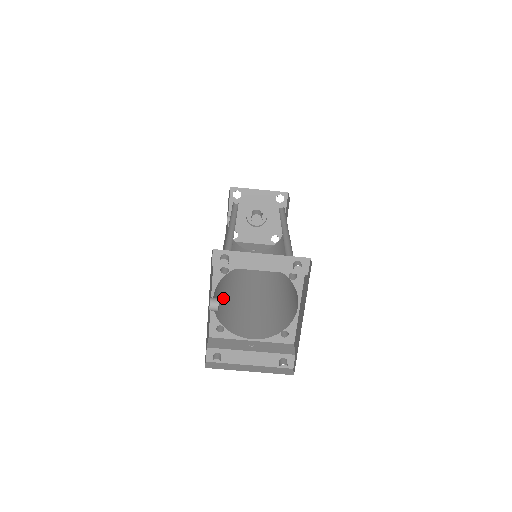
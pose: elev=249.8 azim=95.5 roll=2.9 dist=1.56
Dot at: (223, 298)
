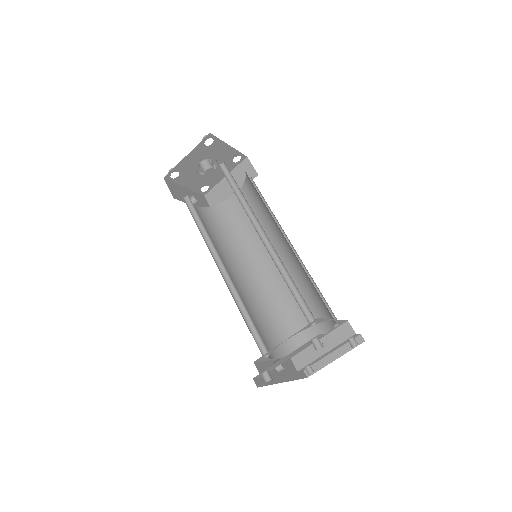
Dot at: (271, 319)
